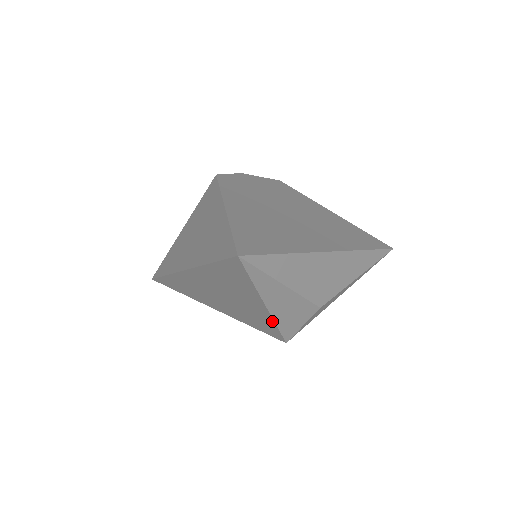
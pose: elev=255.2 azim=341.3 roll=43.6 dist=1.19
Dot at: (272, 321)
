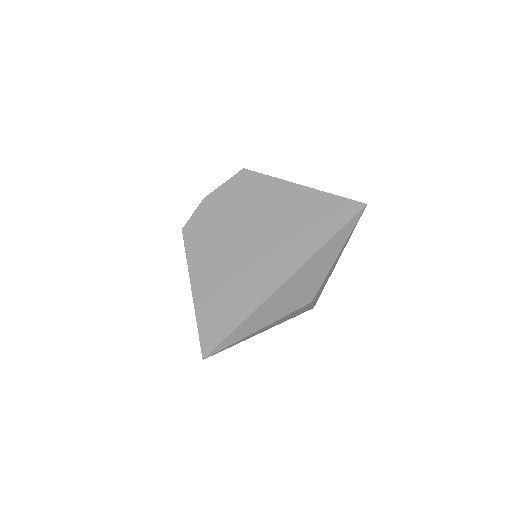
Dot at: occluded
